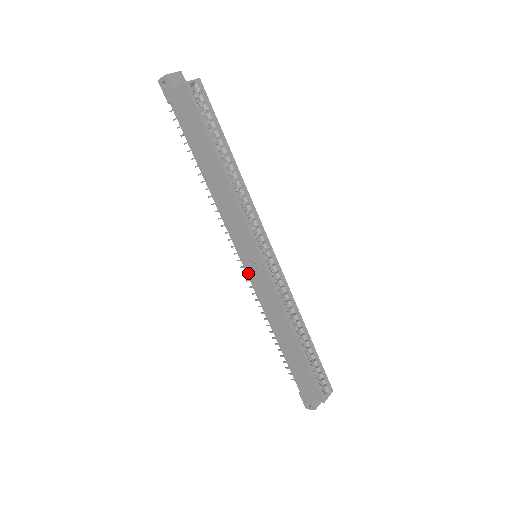
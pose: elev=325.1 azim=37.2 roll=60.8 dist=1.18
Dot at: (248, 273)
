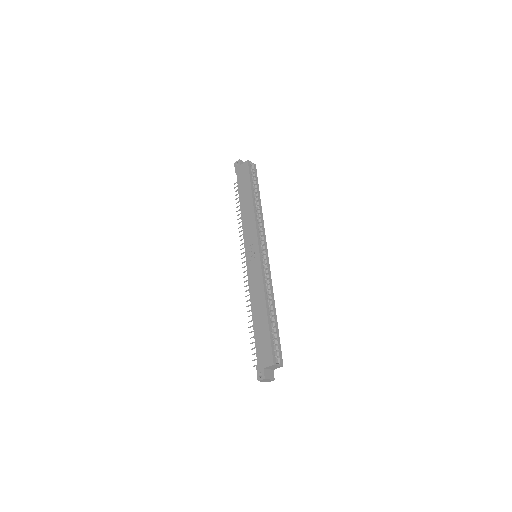
Dot at: (247, 264)
